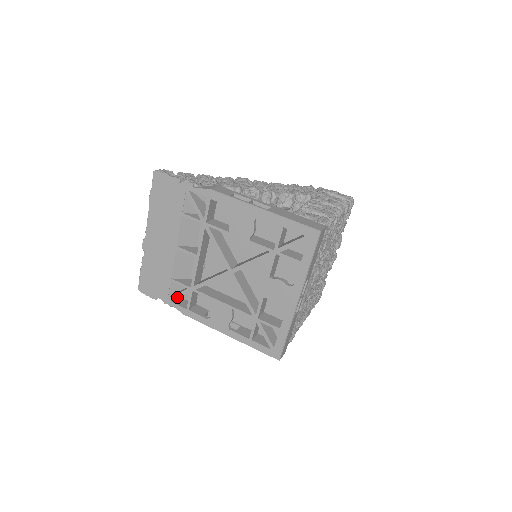
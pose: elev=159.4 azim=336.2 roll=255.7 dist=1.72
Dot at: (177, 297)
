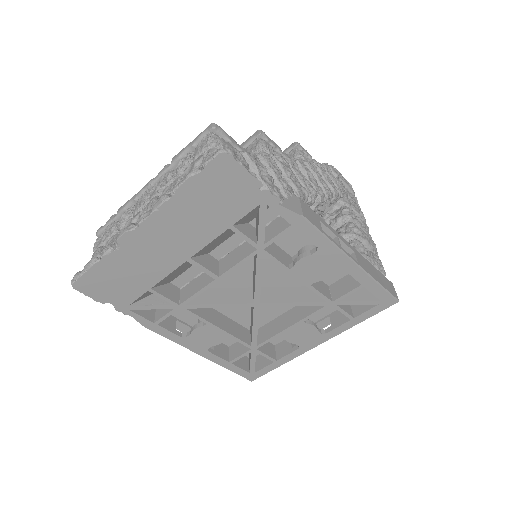
Dot at: (146, 309)
